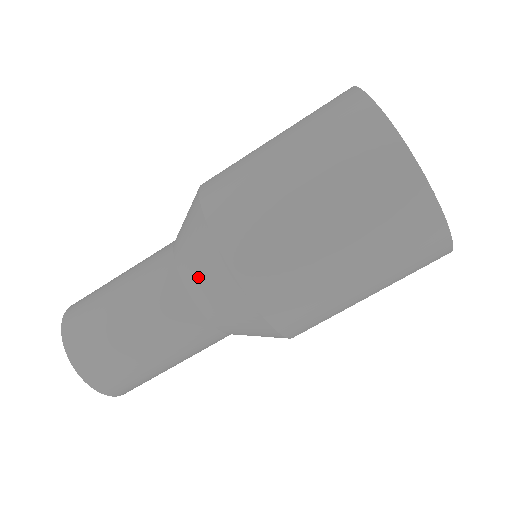
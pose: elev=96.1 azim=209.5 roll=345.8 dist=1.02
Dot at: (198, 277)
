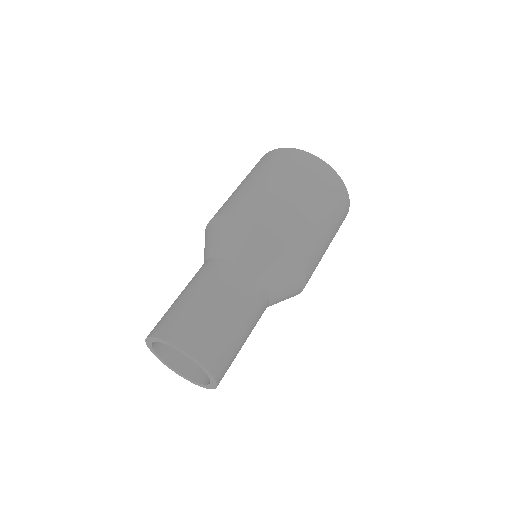
Dot at: (228, 243)
